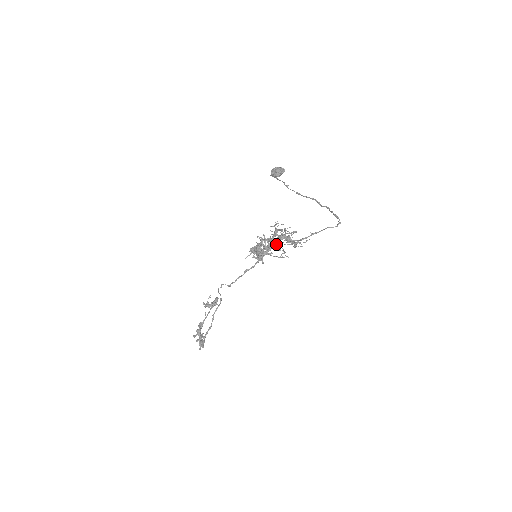
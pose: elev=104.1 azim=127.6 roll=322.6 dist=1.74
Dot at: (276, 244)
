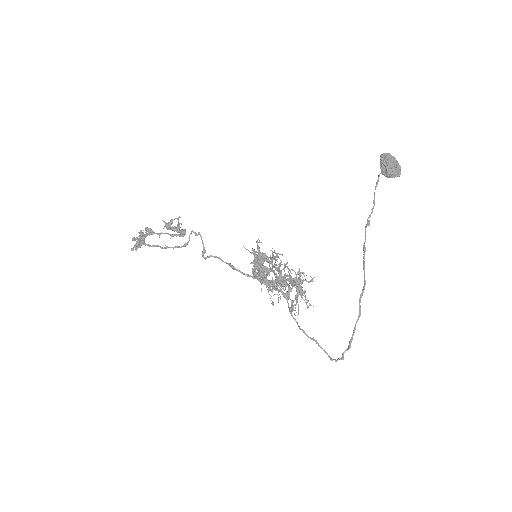
Dot at: occluded
